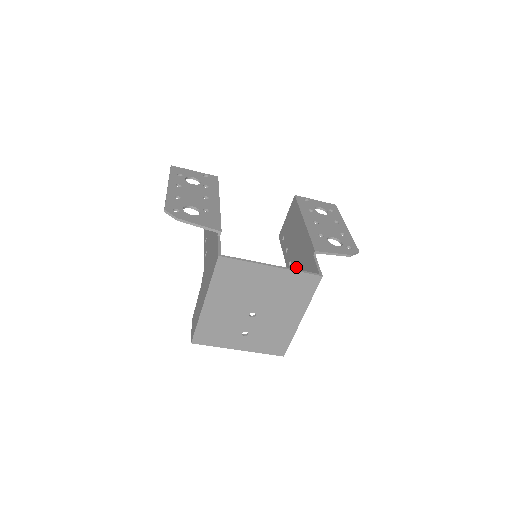
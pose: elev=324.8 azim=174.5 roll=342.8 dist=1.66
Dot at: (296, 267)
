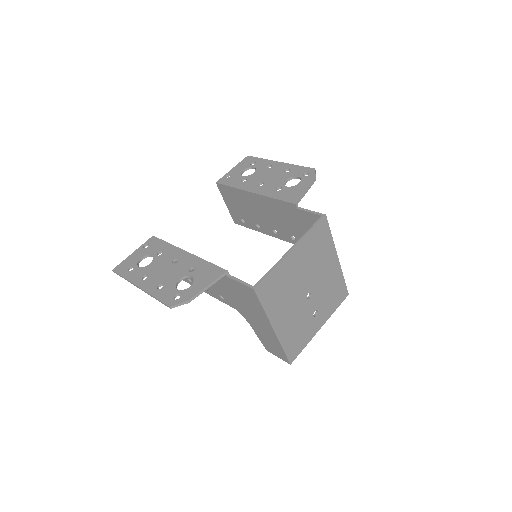
Dot at: (286, 230)
